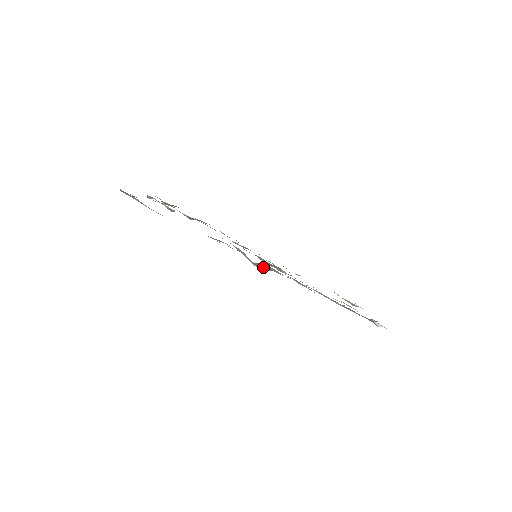
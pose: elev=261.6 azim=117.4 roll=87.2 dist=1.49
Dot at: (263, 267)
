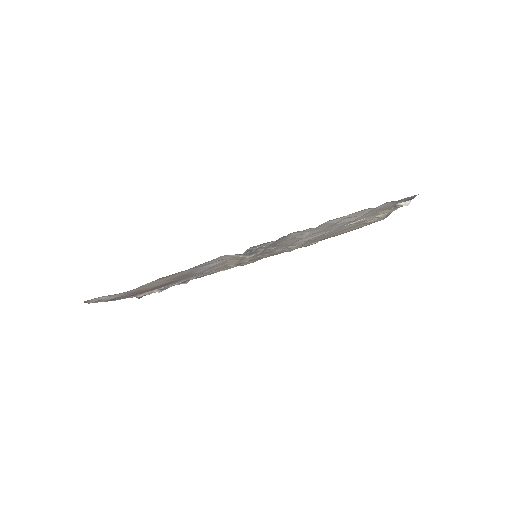
Dot at: (255, 252)
